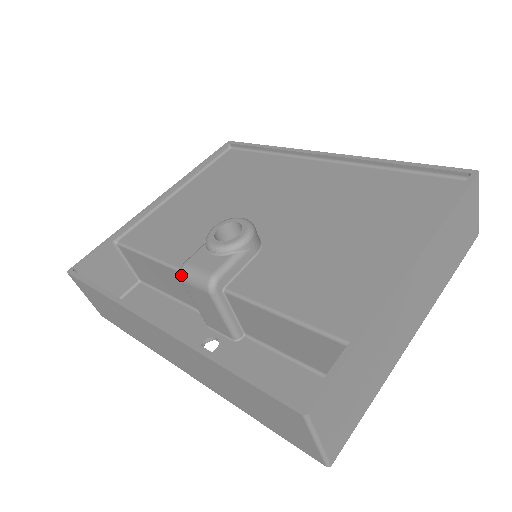
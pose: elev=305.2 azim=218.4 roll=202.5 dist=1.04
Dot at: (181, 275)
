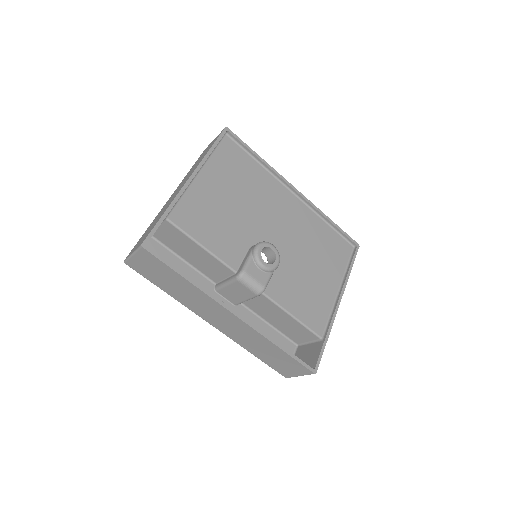
Dot at: (241, 279)
